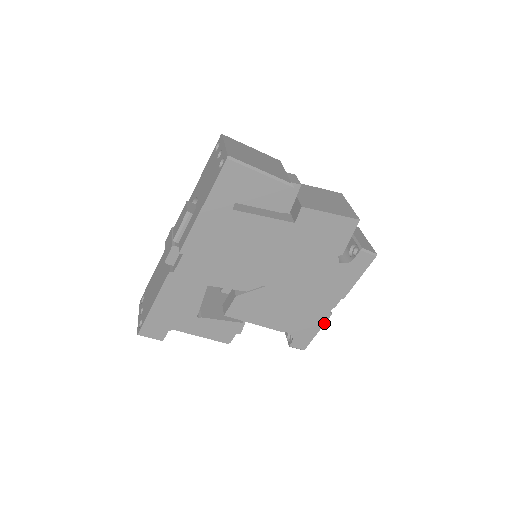
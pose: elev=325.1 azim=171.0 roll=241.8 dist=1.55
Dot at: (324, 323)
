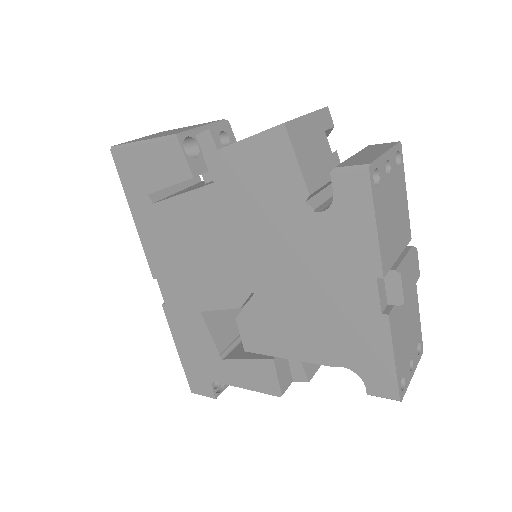
Dot at: (390, 337)
